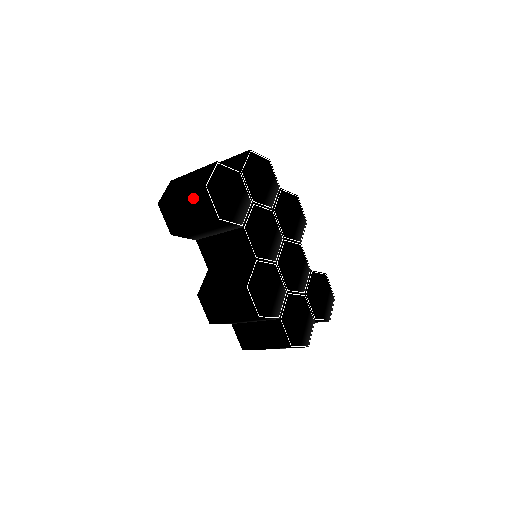
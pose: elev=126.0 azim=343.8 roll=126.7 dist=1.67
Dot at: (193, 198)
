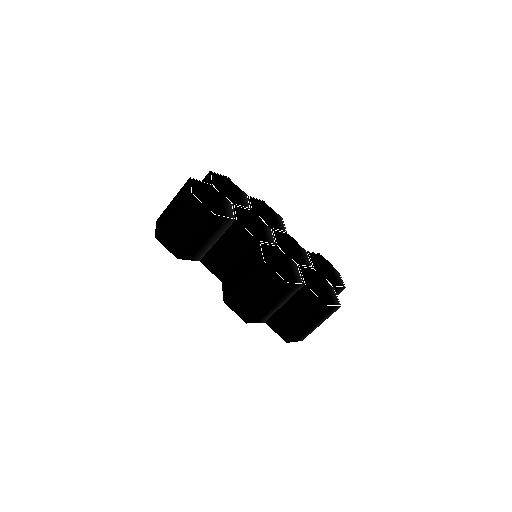
Dot at: (184, 210)
